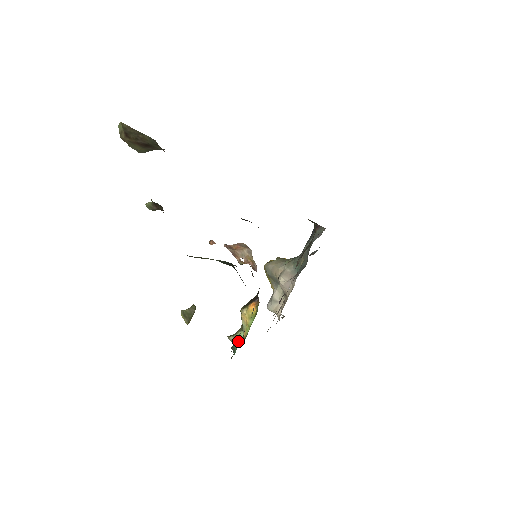
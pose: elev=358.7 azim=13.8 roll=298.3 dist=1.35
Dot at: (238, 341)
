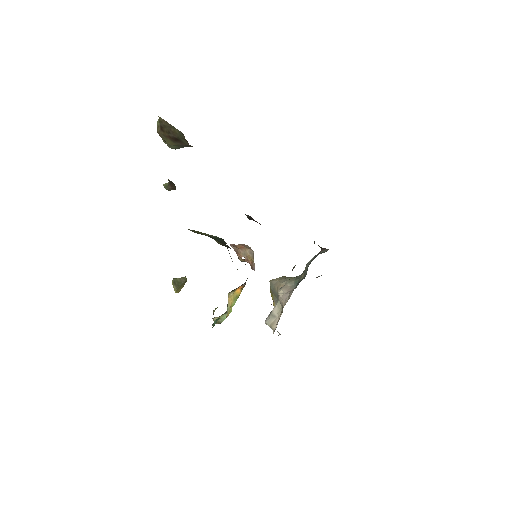
Dot at: (220, 322)
